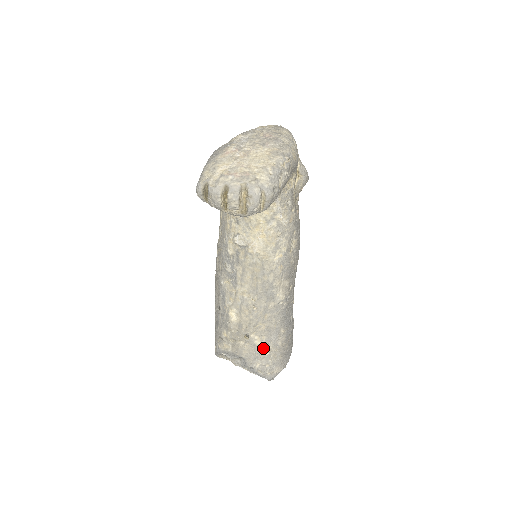
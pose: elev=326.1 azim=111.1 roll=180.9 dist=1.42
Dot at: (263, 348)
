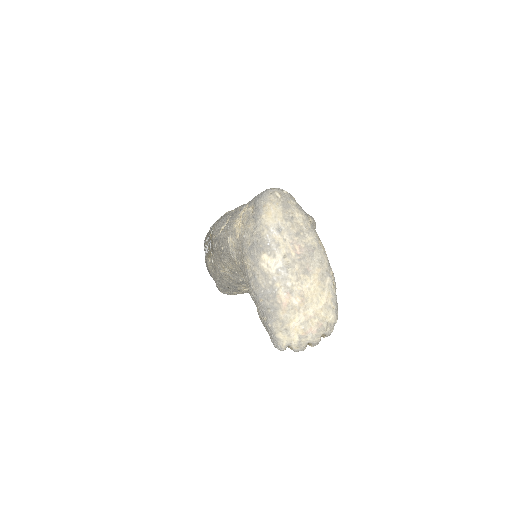
Dot at: occluded
